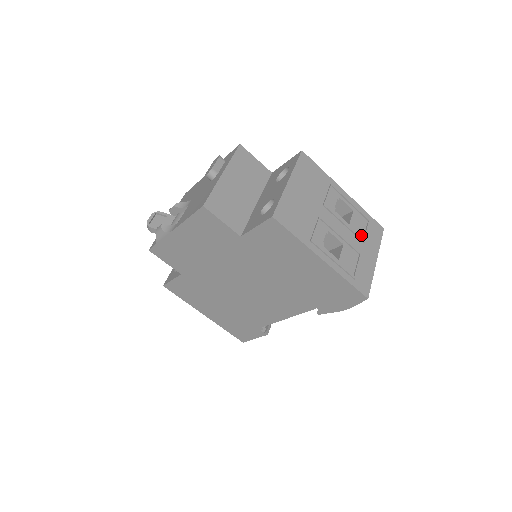
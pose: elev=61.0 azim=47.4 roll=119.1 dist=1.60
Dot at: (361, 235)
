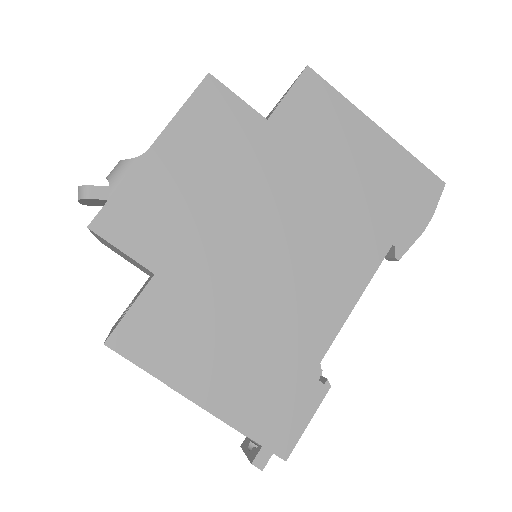
Dot at: occluded
